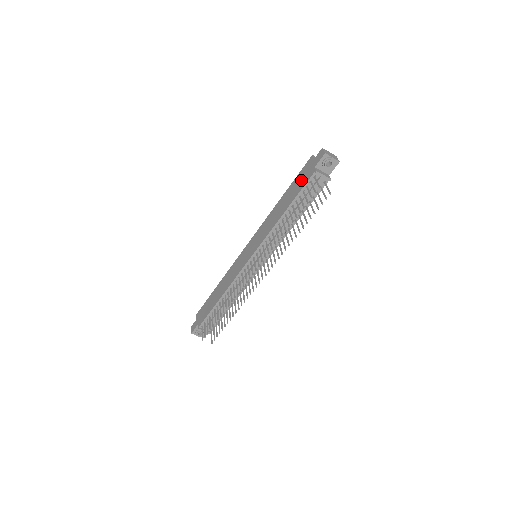
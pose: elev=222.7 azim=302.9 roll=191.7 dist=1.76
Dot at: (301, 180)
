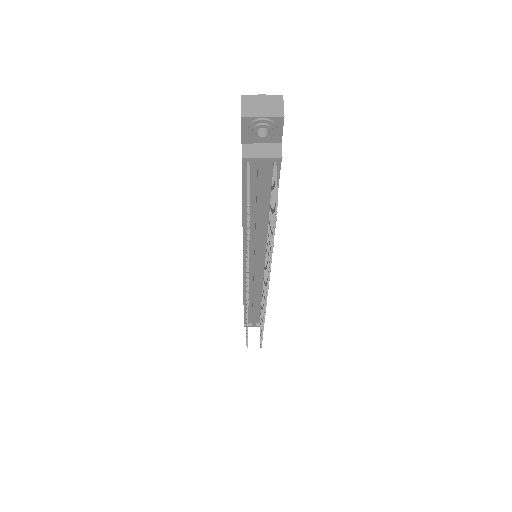
Dot at: occluded
